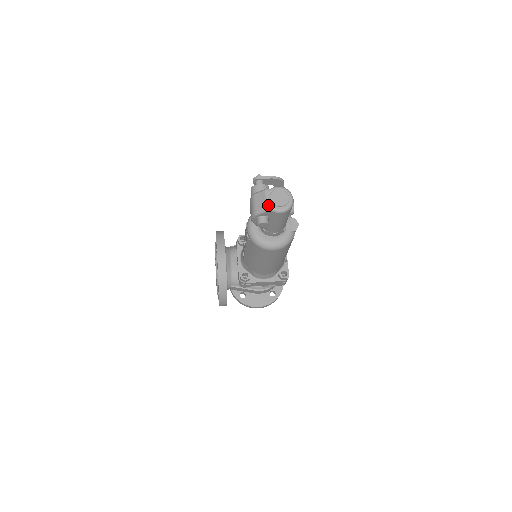
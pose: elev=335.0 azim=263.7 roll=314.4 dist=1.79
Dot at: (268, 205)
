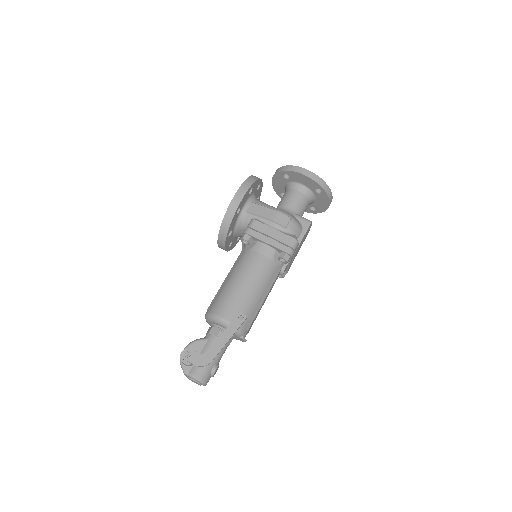
Dot at: occluded
